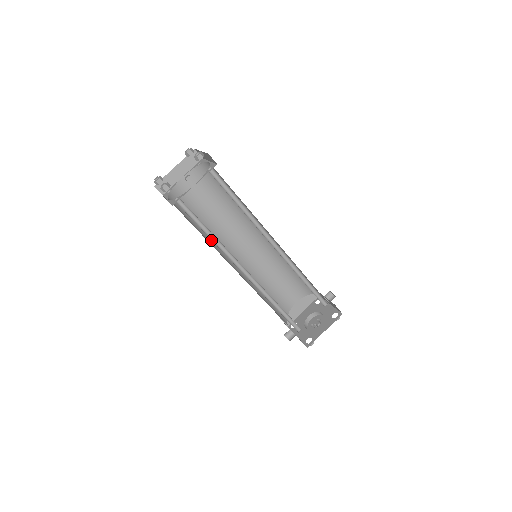
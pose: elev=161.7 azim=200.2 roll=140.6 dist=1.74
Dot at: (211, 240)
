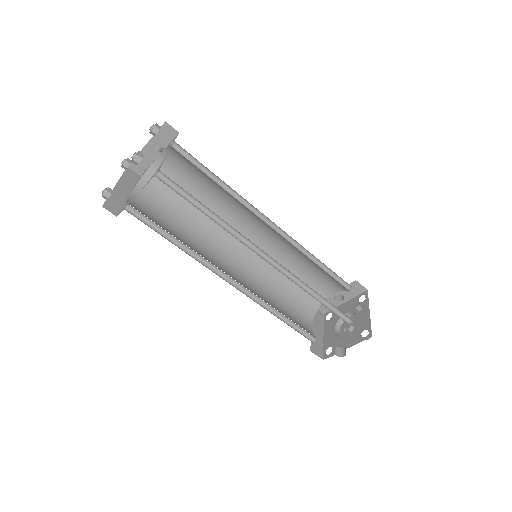
Dot at: occluded
